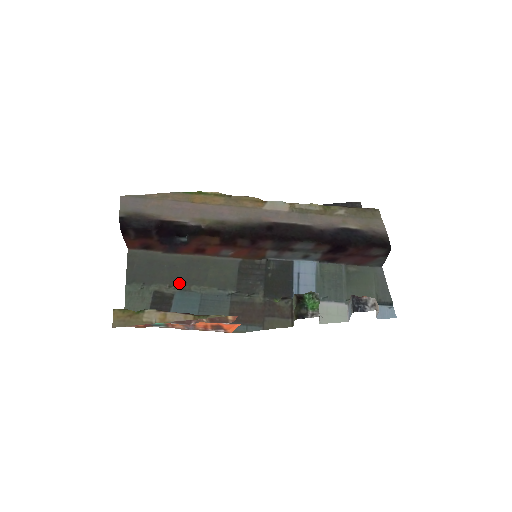
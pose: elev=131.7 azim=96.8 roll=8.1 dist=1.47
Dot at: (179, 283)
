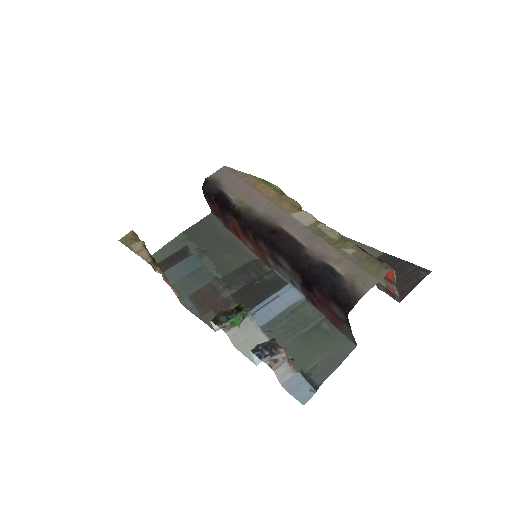
Dot at: (204, 250)
